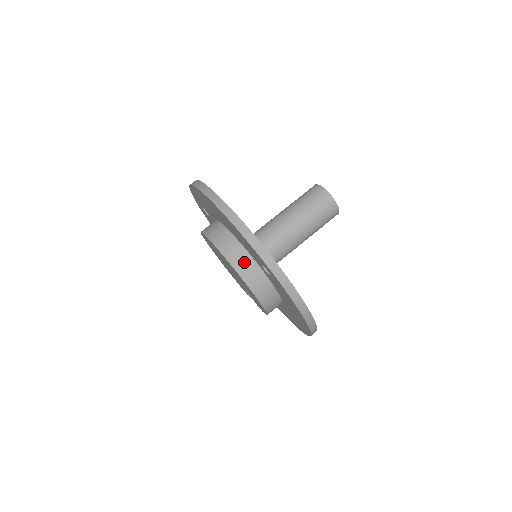
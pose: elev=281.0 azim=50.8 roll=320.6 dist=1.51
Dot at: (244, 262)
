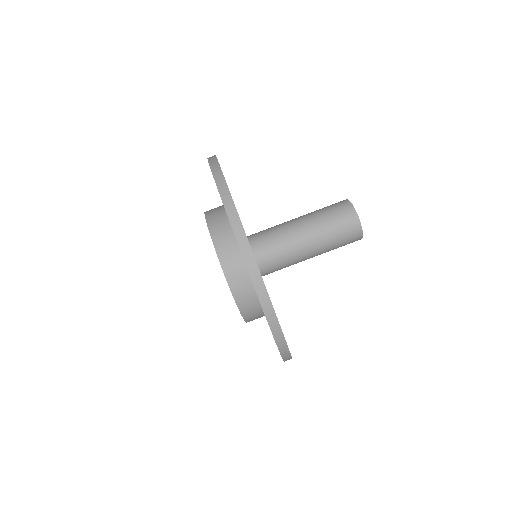
Dot at: (252, 307)
